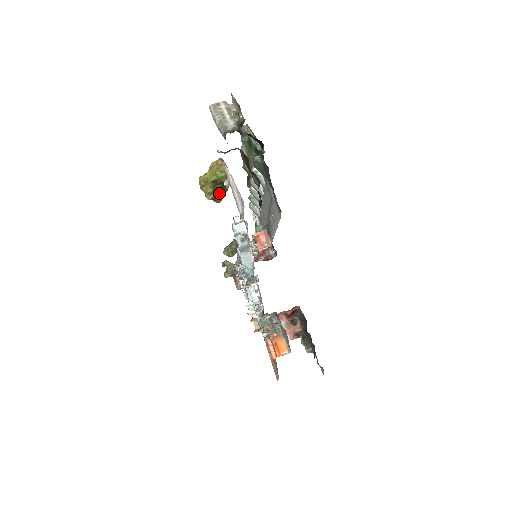
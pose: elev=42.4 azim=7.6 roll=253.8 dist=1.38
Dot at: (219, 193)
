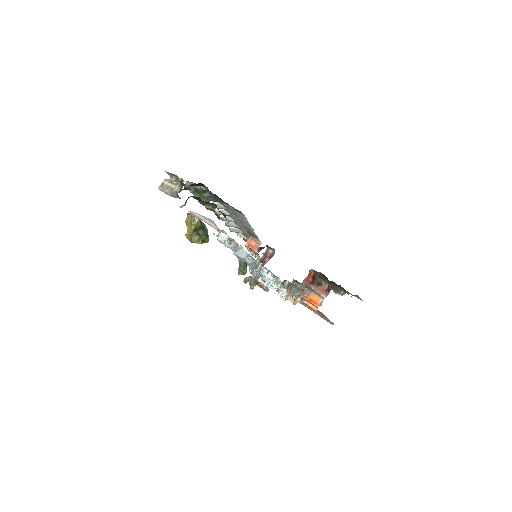
Dot at: (204, 235)
